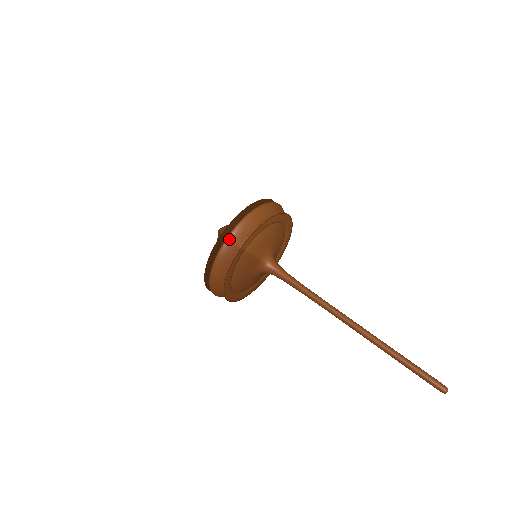
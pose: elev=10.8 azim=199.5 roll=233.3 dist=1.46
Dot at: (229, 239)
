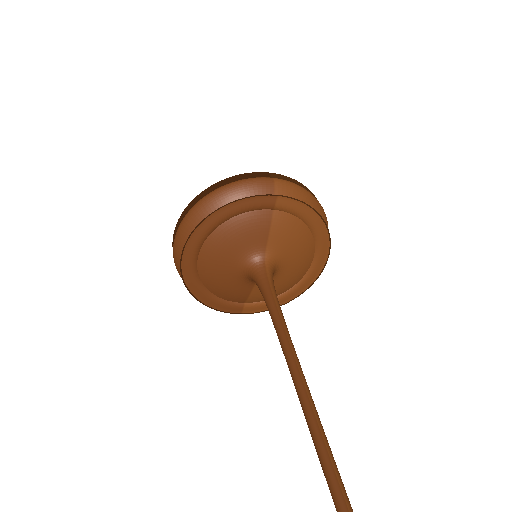
Dot at: (275, 180)
